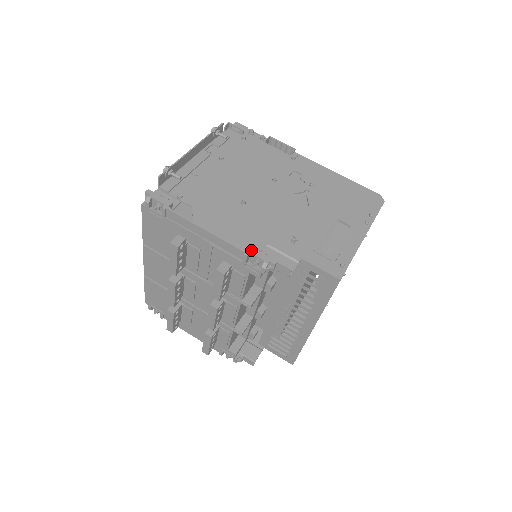
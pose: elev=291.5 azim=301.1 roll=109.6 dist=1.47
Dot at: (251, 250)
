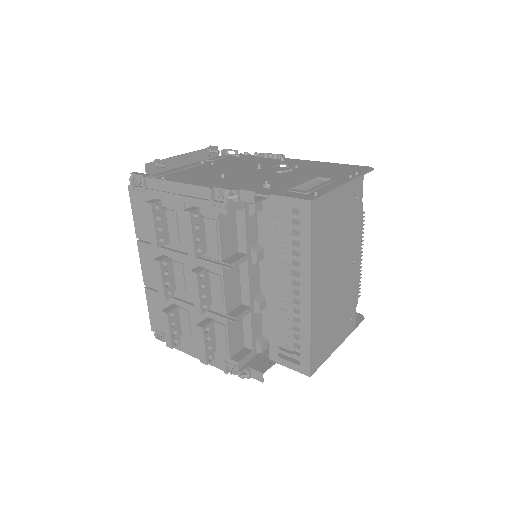
Dot at: (216, 186)
